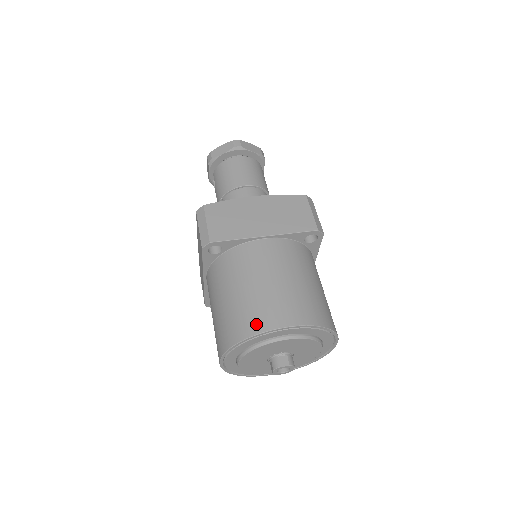
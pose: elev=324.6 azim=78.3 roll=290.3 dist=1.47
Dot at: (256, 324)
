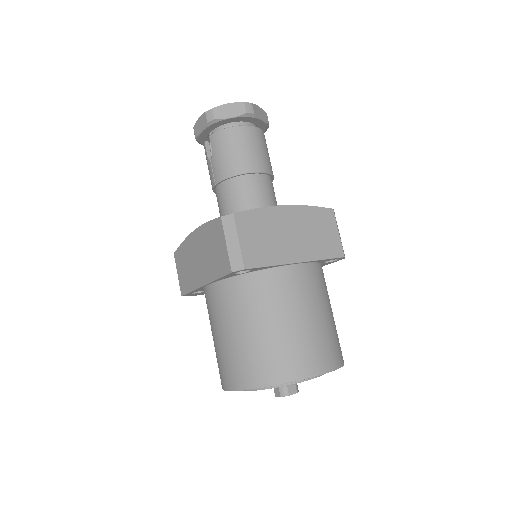
Dot at: (291, 370)
